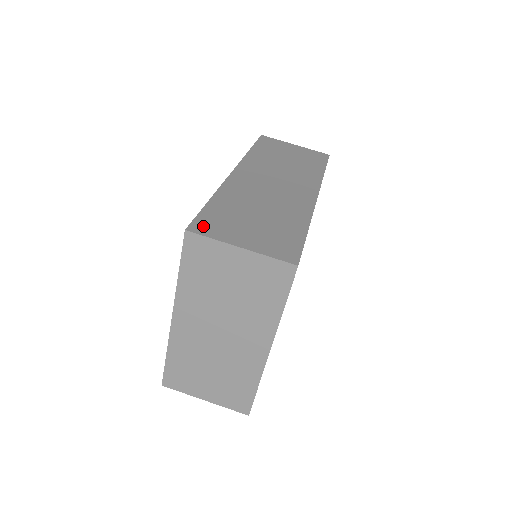
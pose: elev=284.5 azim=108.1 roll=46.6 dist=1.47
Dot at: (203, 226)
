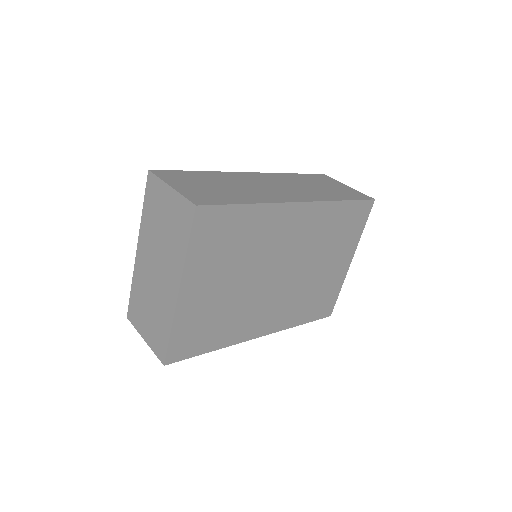
Dot at: (165, 173)
